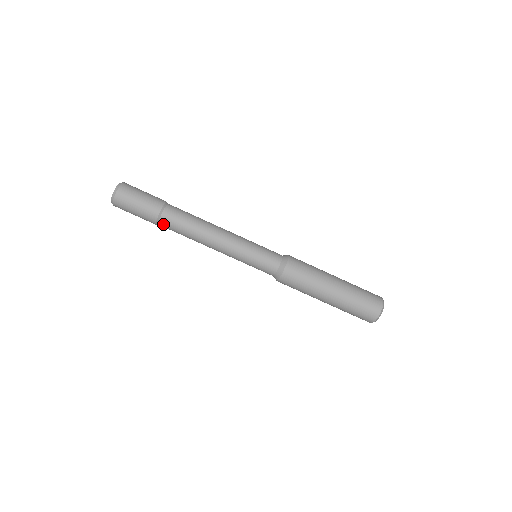
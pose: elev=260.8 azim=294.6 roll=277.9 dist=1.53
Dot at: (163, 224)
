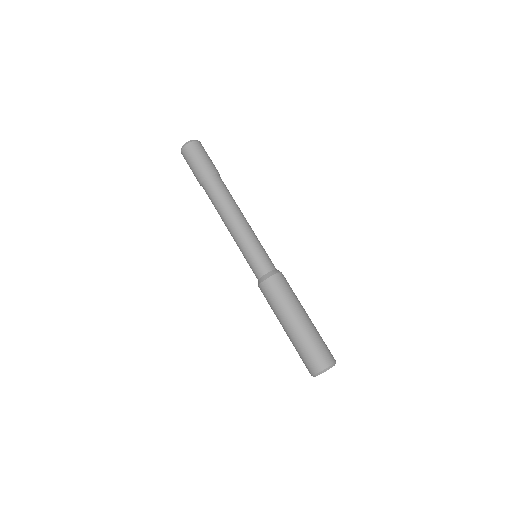
Dot at: (204, 188)
